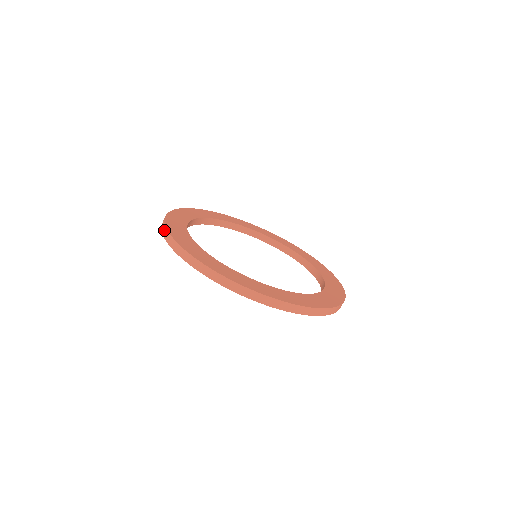
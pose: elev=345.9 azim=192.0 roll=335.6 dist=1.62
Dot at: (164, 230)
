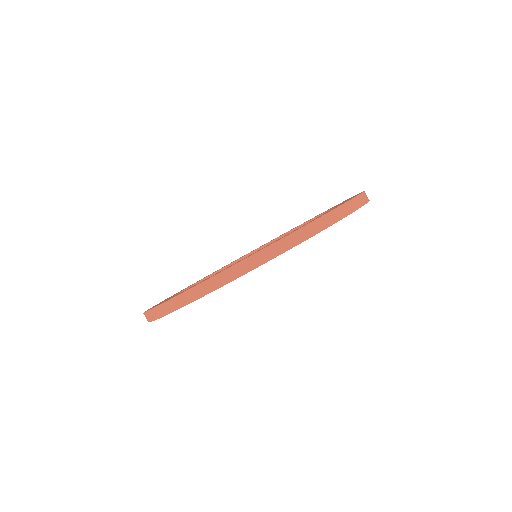
Dot at: (146, 317)
